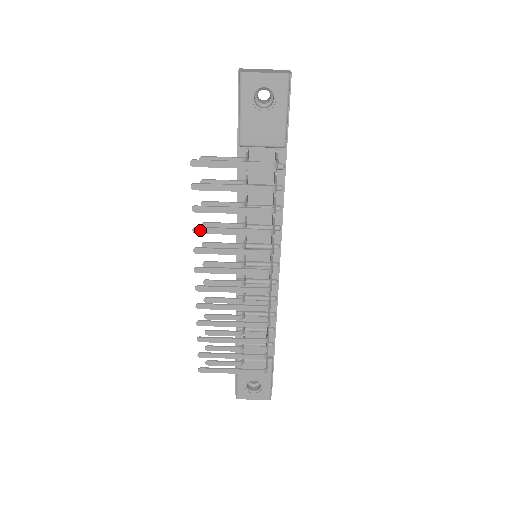
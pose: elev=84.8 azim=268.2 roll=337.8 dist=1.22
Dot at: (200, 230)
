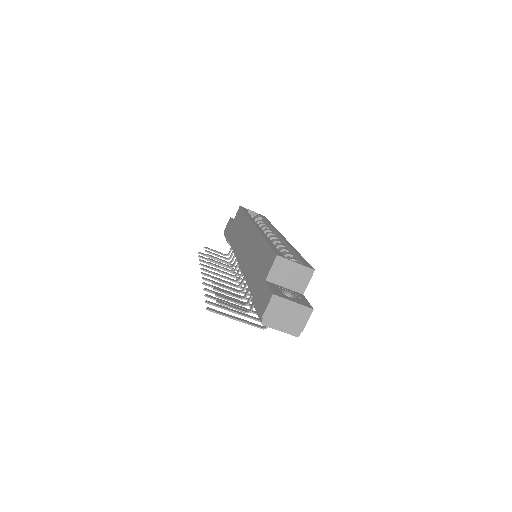
Dot at: (208, 291)
